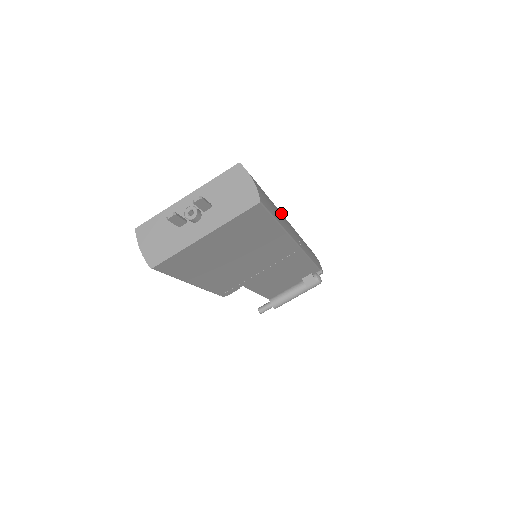
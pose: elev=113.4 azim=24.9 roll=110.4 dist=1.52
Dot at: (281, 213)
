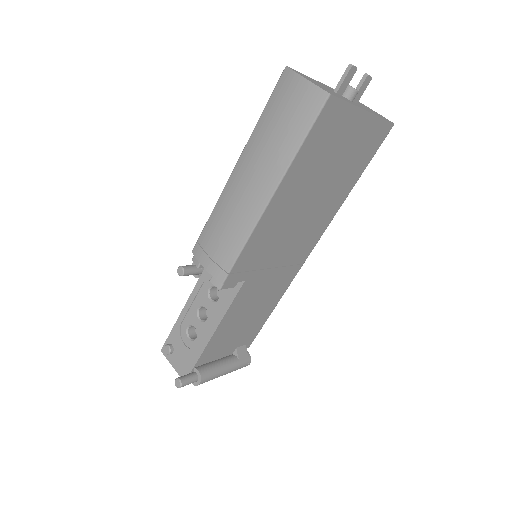
Dot at: occluded
